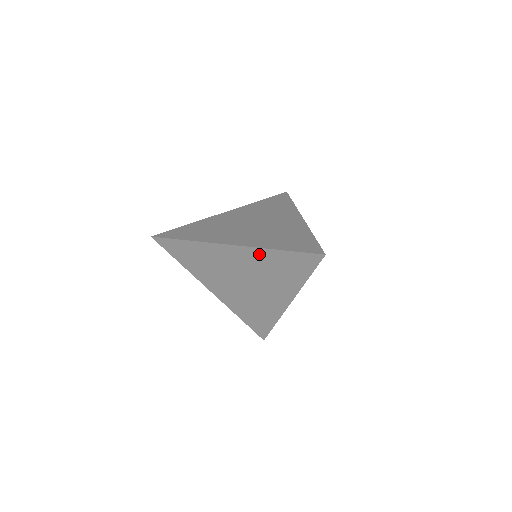
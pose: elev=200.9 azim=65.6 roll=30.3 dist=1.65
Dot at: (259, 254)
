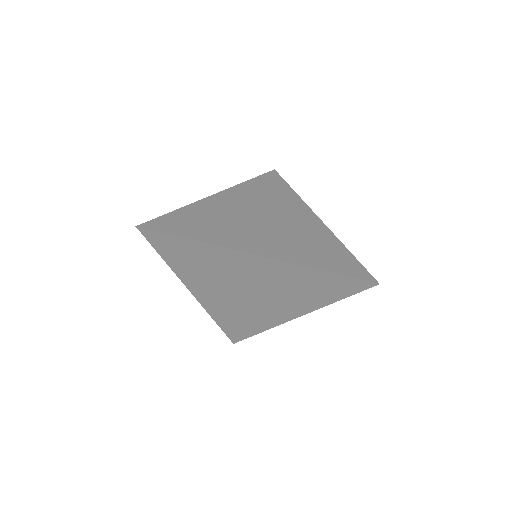
Dot at: (292, 270)
